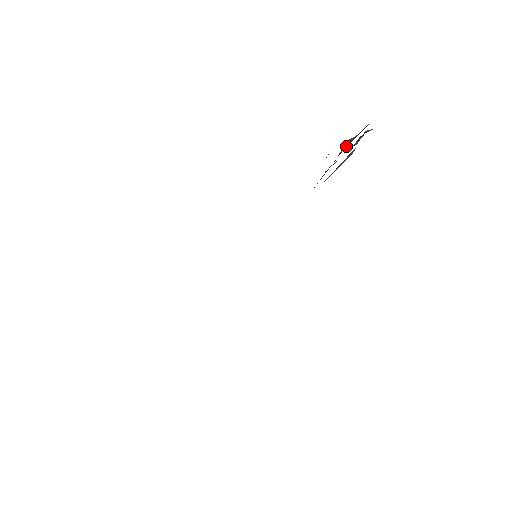
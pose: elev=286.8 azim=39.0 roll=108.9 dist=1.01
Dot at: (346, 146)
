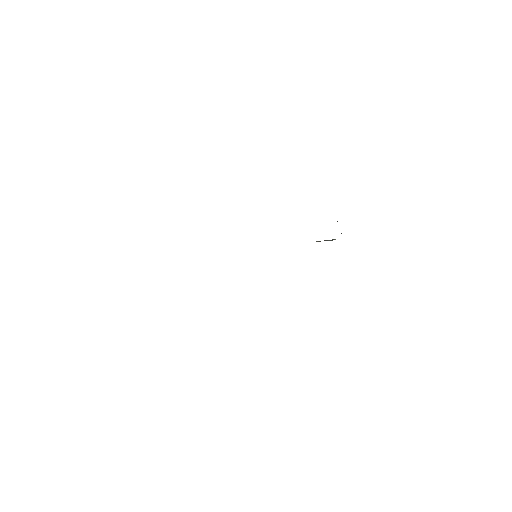
Dot at: occluded
